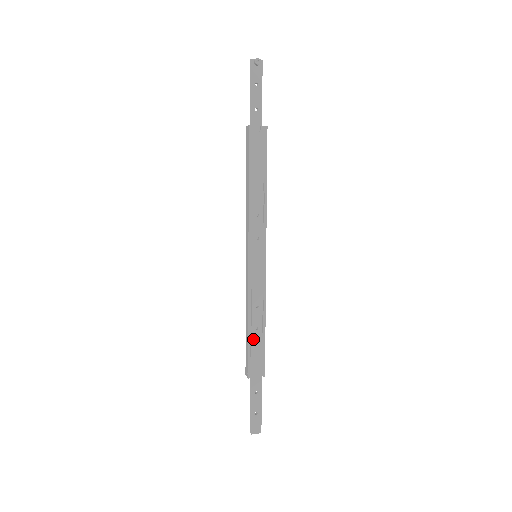
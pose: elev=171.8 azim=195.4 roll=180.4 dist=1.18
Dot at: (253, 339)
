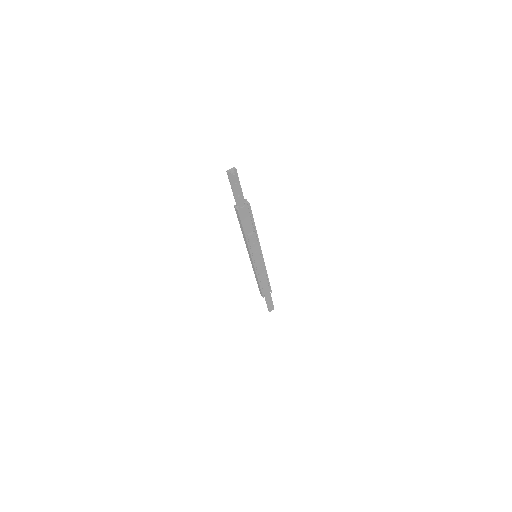
Dot at: (263, 286)
